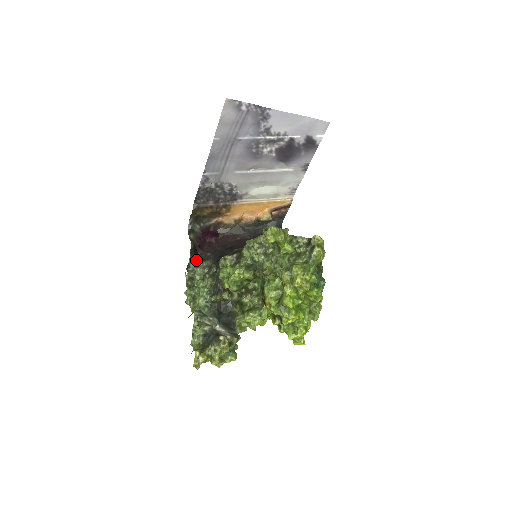
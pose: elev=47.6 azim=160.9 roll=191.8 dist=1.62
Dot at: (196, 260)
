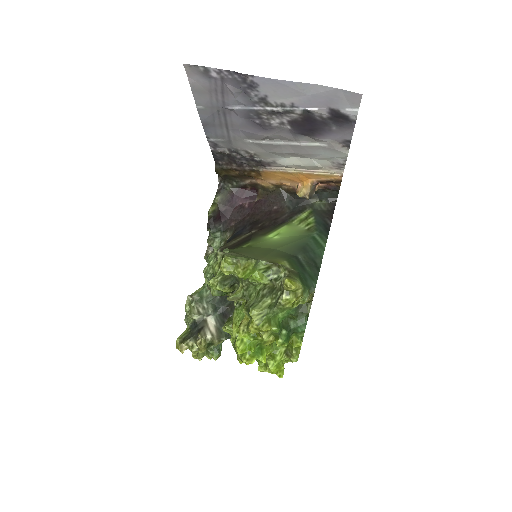
Dot at: (214, 231)
